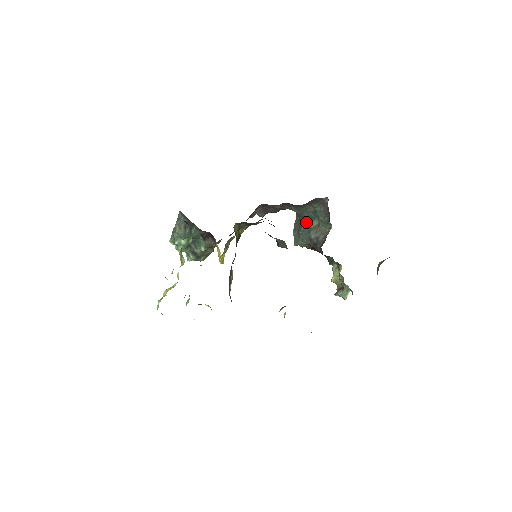
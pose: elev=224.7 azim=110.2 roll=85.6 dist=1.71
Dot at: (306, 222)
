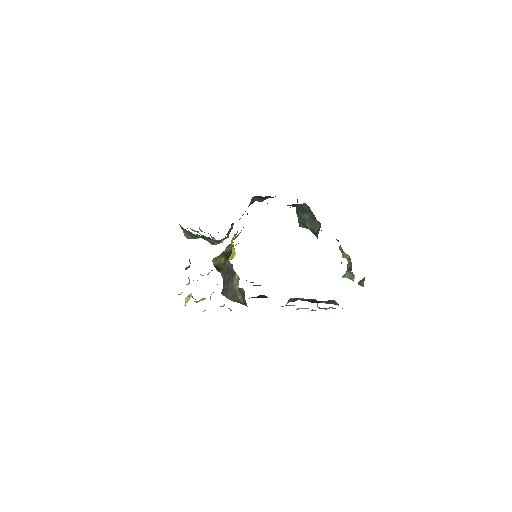
Dot at: (300, 213)
